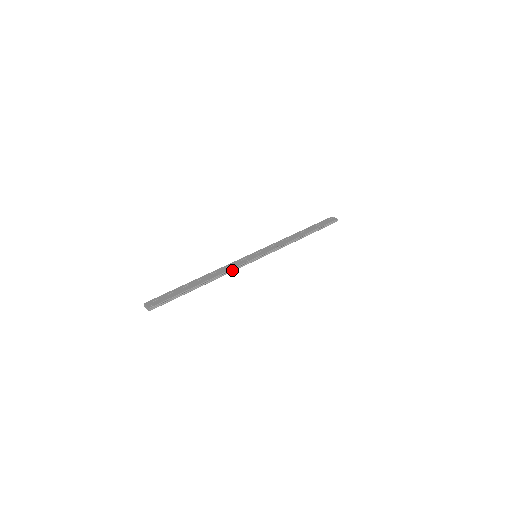
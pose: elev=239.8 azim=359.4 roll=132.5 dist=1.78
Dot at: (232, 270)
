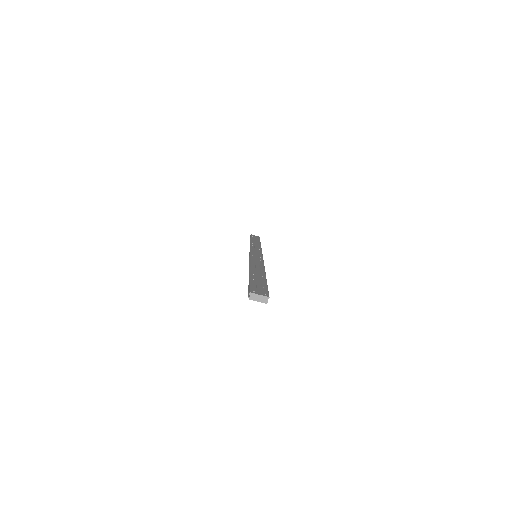
Dot at: occluded
